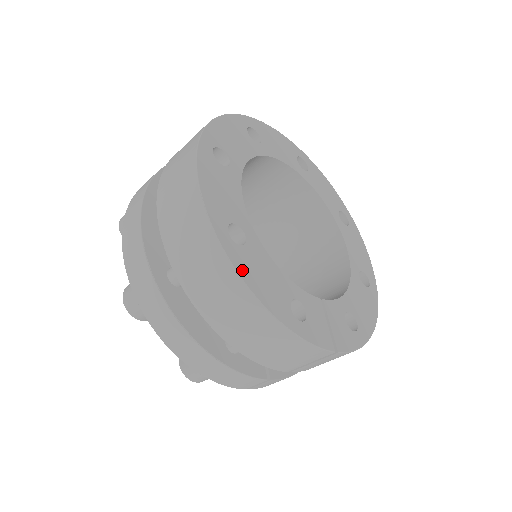
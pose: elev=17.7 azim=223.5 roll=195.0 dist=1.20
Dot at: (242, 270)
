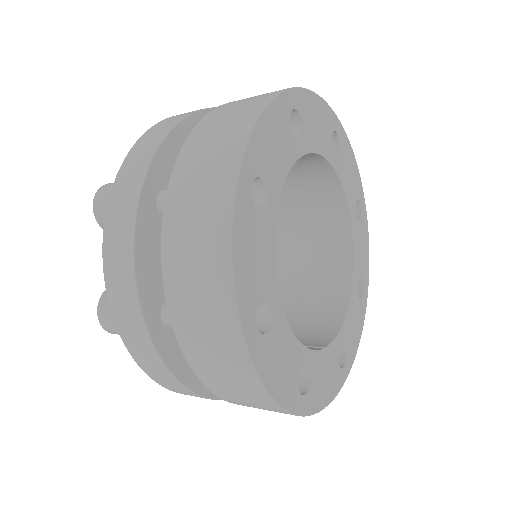
Dot at: (263, 370)
